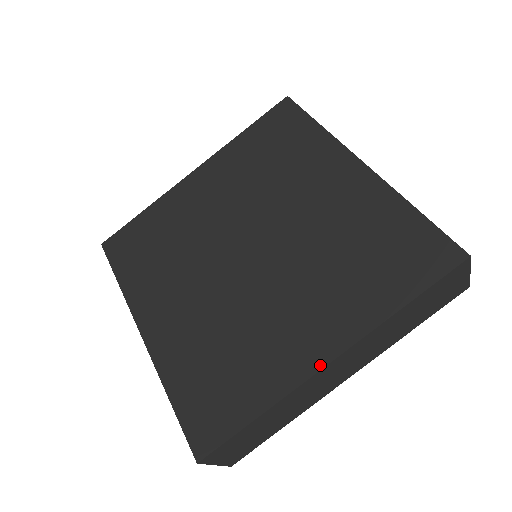
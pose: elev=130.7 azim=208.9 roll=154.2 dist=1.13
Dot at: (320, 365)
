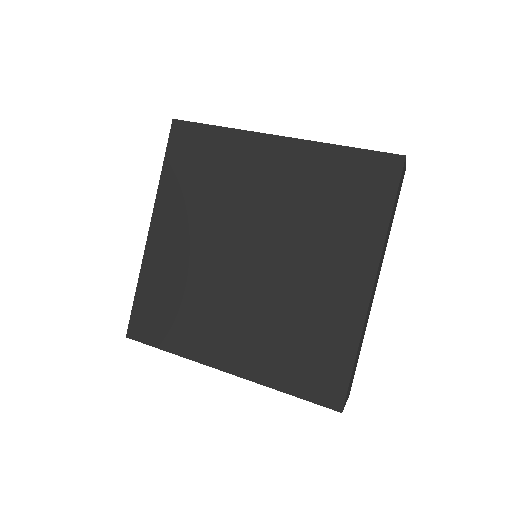
Dot at: (368, 294)
